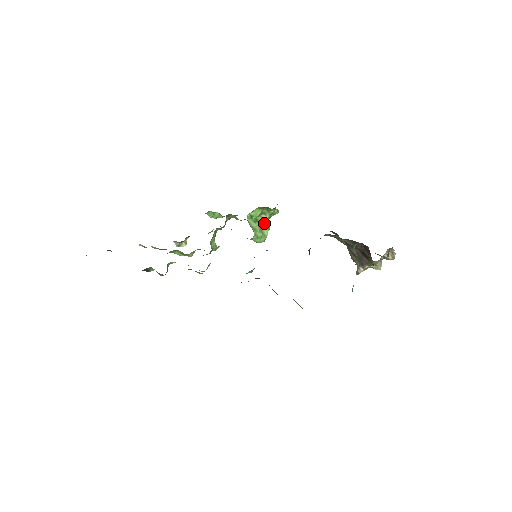
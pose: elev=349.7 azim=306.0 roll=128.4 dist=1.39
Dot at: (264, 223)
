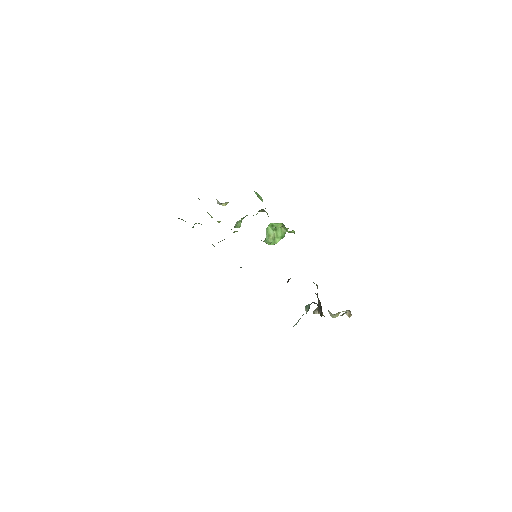
Dot at: (281, 233)
